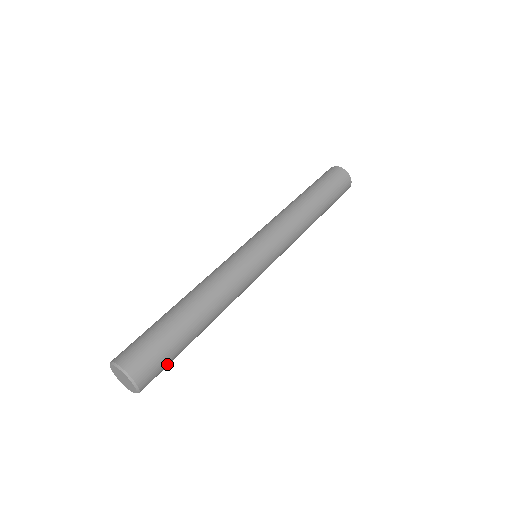
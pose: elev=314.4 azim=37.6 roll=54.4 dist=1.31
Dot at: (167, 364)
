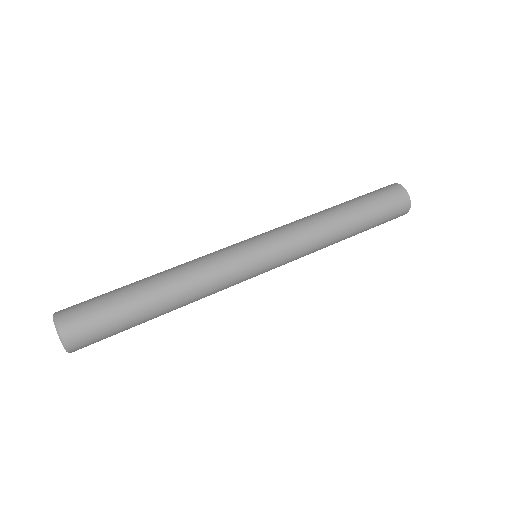
Dot at: occluded
